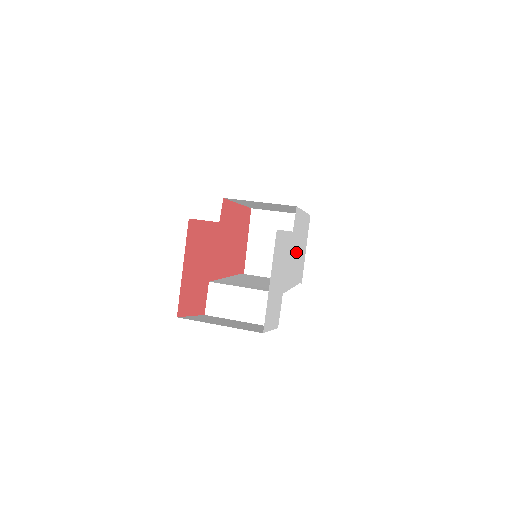
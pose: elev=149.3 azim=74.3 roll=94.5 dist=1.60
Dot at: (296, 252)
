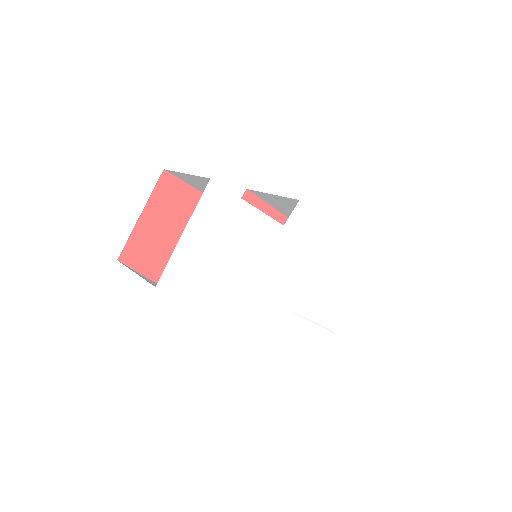
Dot at: (305, 268)
